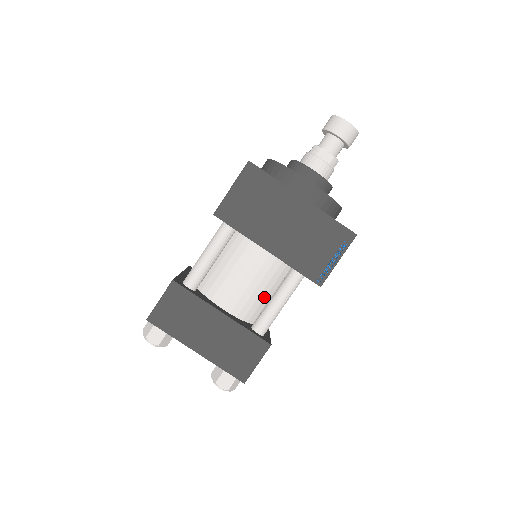
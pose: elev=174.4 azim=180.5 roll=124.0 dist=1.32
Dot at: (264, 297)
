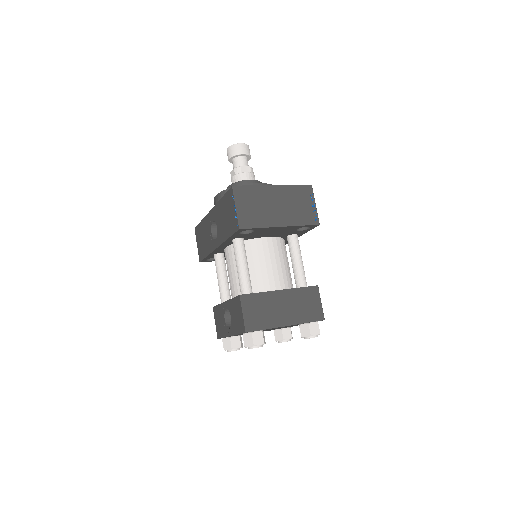
Dot at: (287, 268)
